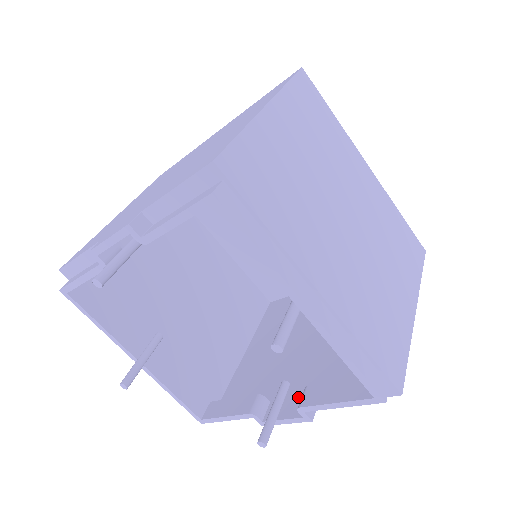
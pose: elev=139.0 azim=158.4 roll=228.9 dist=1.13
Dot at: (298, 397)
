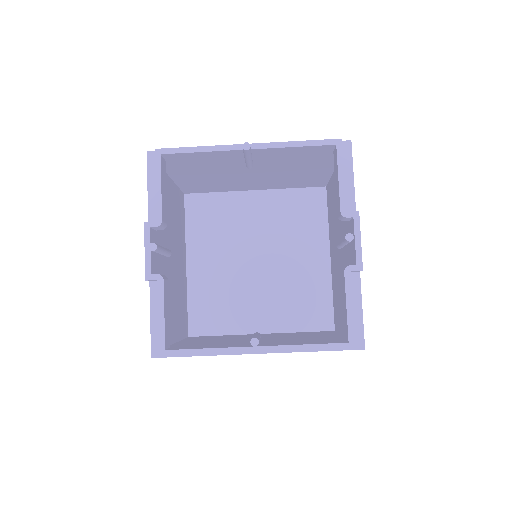
Dot at: occluded
